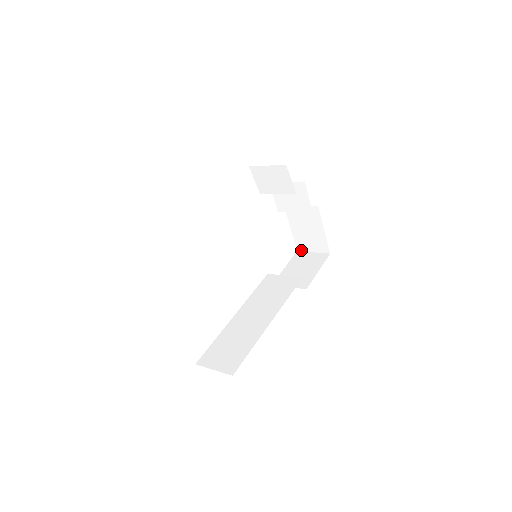
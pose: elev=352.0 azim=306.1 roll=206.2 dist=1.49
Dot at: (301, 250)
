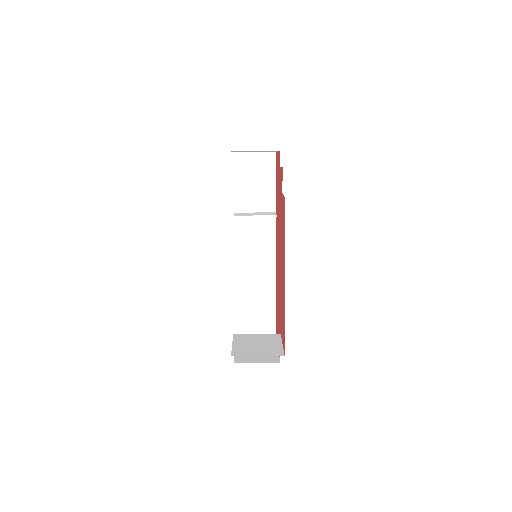
Dot at: (239, 152)
